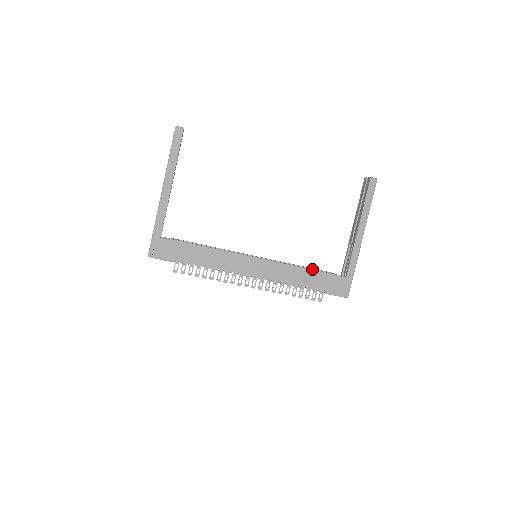
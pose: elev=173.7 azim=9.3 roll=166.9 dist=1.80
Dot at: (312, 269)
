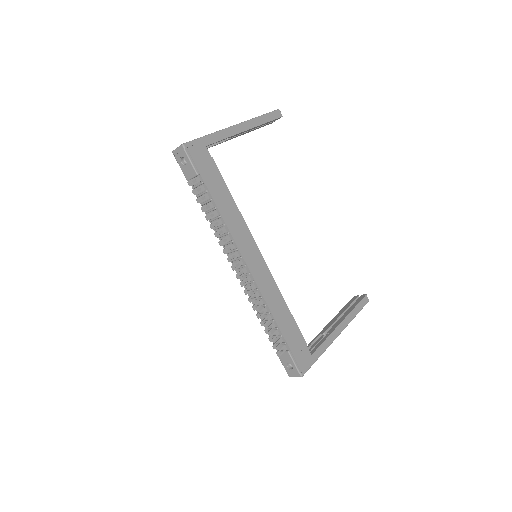
Dot at: (292, 316)
